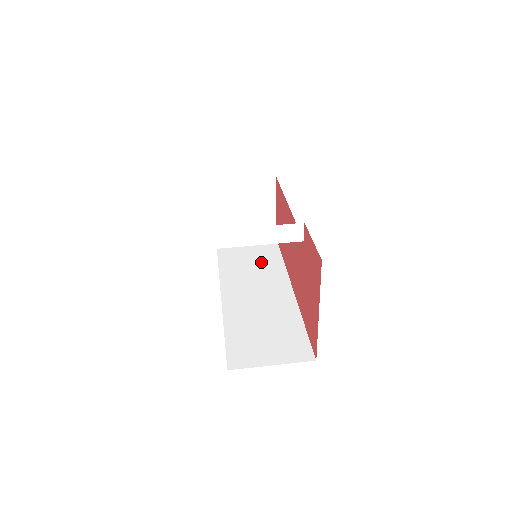
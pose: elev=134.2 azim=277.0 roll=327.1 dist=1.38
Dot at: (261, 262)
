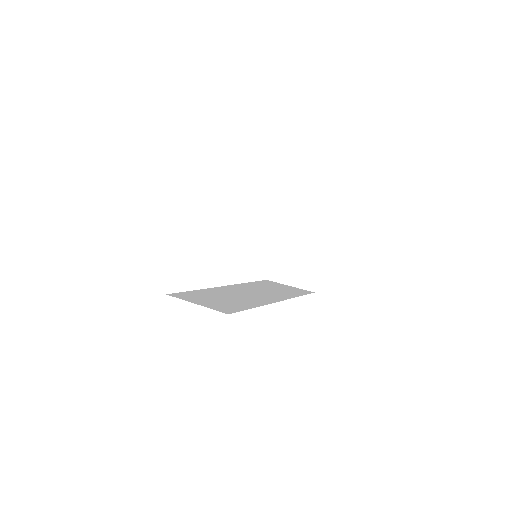
Dot at: (280, 291)
